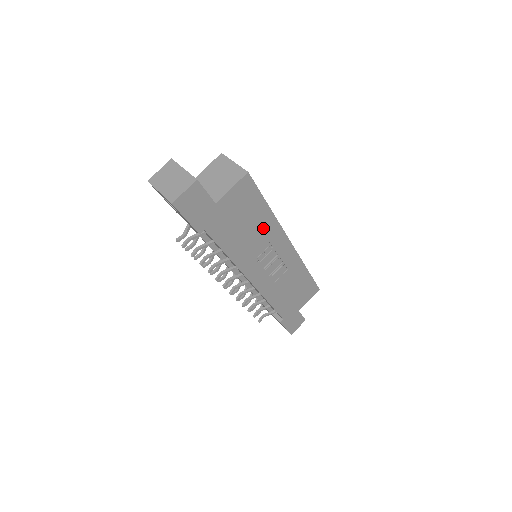
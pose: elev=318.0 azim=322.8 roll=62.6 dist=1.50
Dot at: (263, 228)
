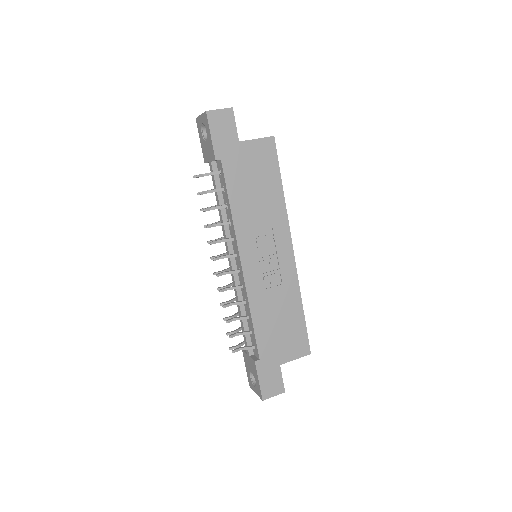
Dot at: (271, 206)
